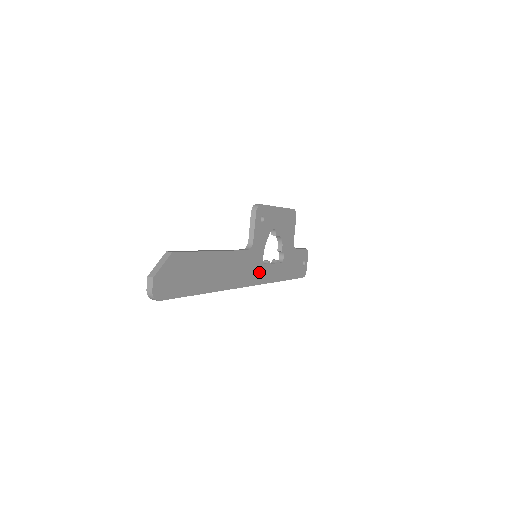
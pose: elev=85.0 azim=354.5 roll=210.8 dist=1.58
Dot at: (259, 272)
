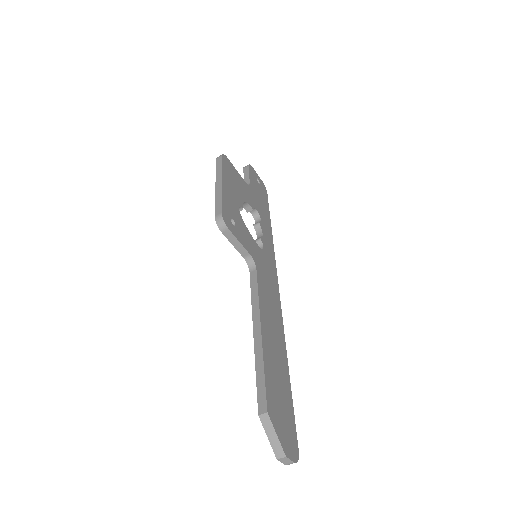
Dot at: (269, 263)
